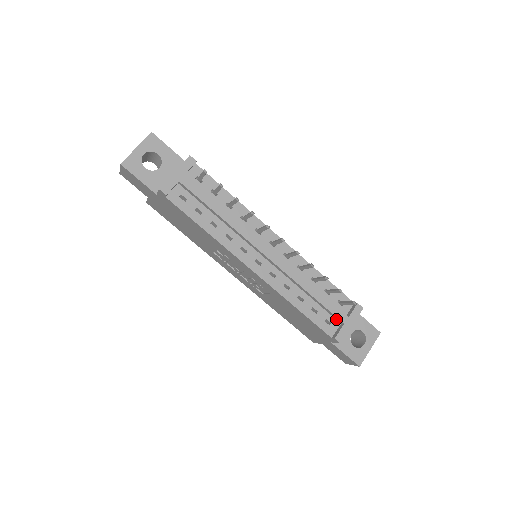
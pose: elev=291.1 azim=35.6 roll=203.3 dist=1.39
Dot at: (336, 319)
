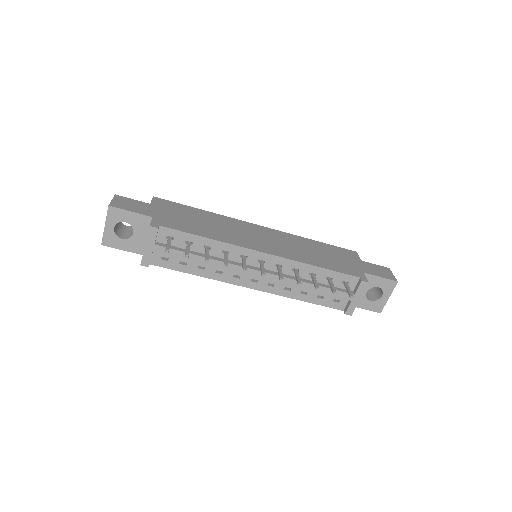
Dot at: occluded
